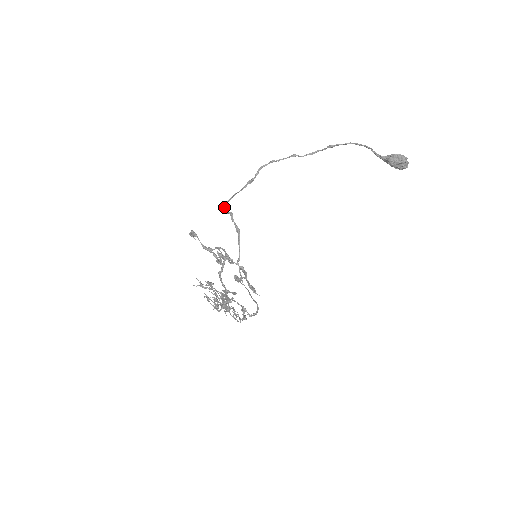
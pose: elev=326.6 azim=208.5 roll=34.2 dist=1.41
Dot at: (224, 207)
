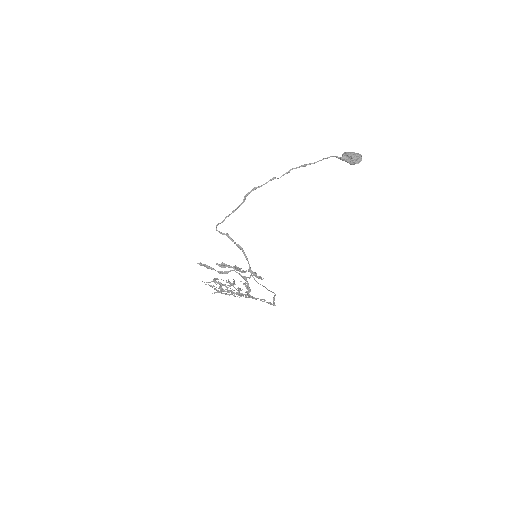
Dot at: occluded
